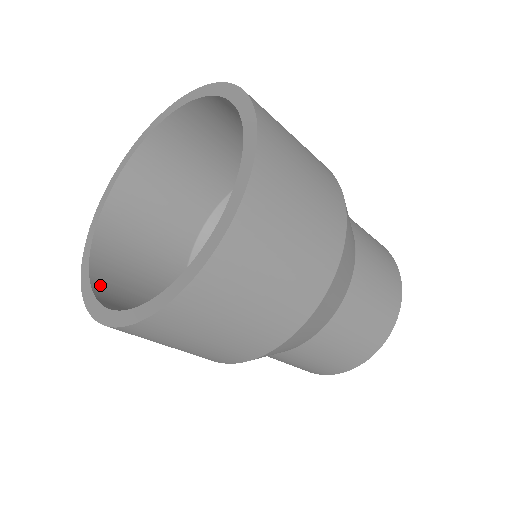
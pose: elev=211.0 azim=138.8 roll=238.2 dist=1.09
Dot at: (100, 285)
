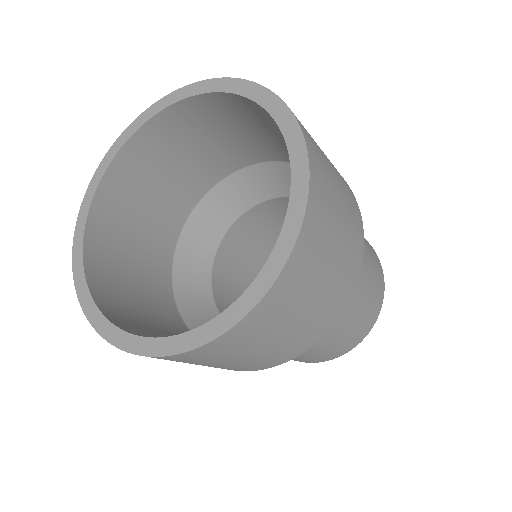
Dot at: (131, 331)
